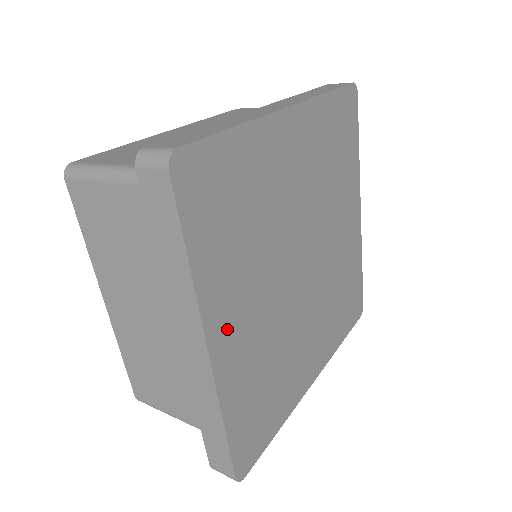
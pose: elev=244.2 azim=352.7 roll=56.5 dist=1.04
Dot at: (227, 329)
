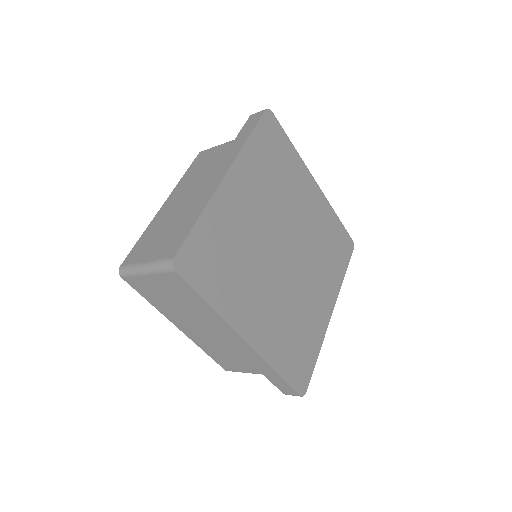
Dot at: (251, 323)
